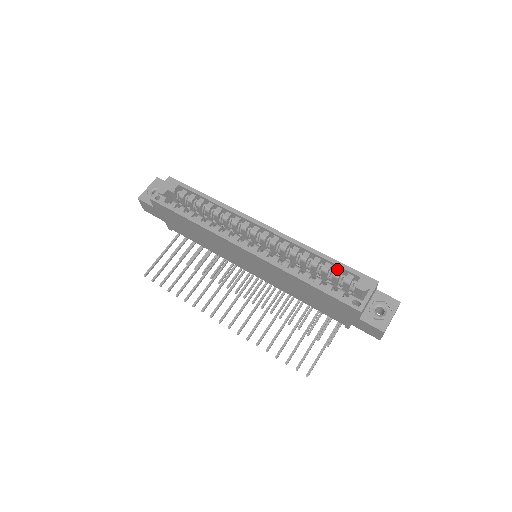
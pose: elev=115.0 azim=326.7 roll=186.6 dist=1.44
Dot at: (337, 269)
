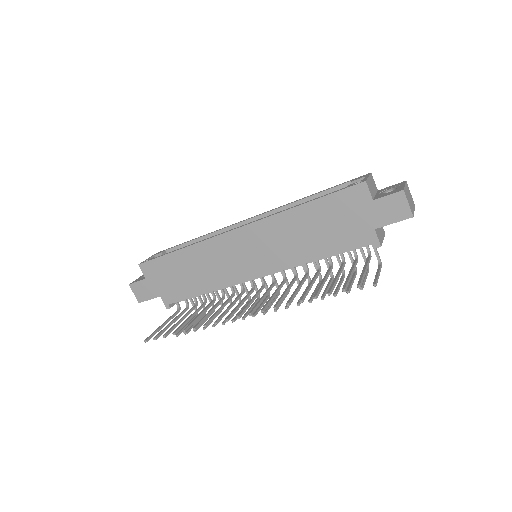
Dot at: occluded
